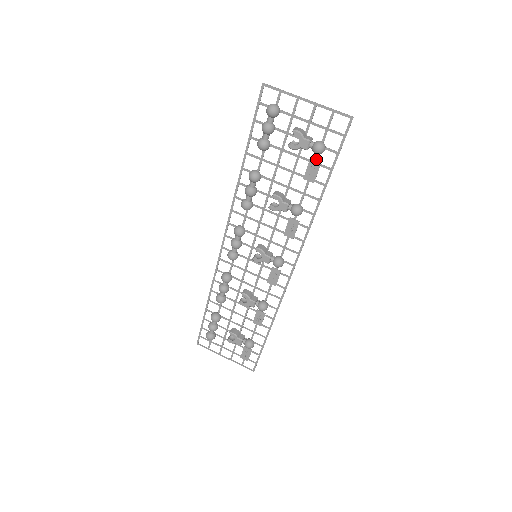
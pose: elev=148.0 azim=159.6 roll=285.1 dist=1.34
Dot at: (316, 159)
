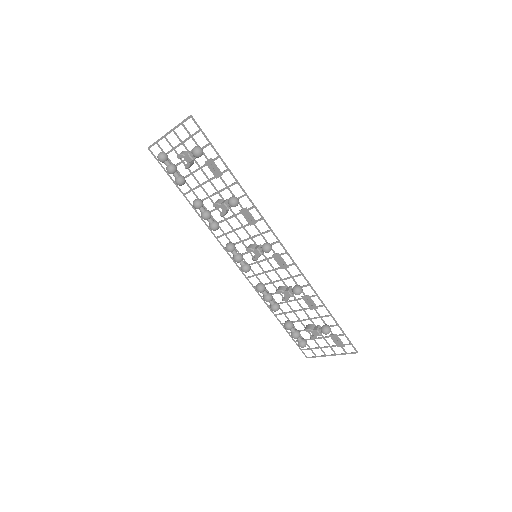
Dot at: (207, 160)
